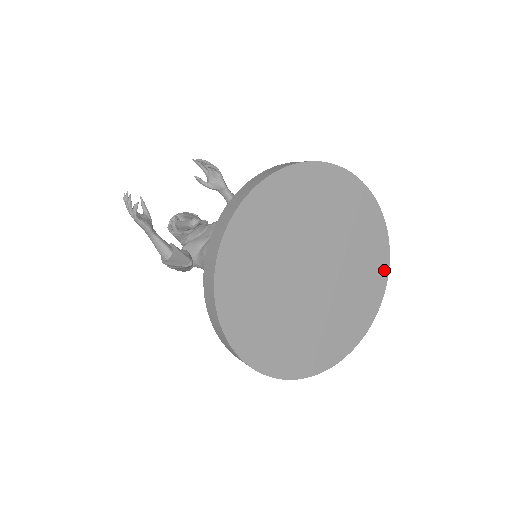
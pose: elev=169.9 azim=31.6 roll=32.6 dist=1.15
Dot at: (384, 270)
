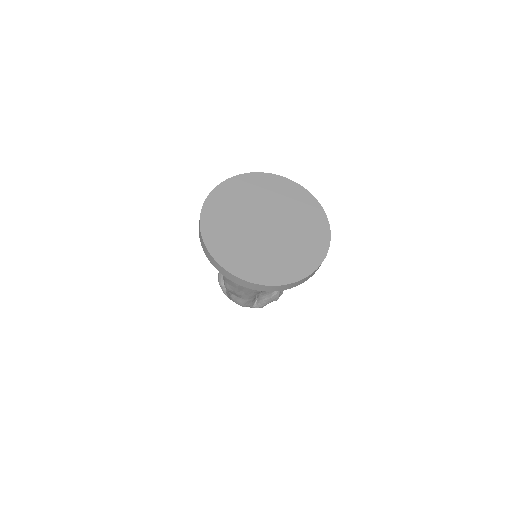
Dot at: (299, 276)
